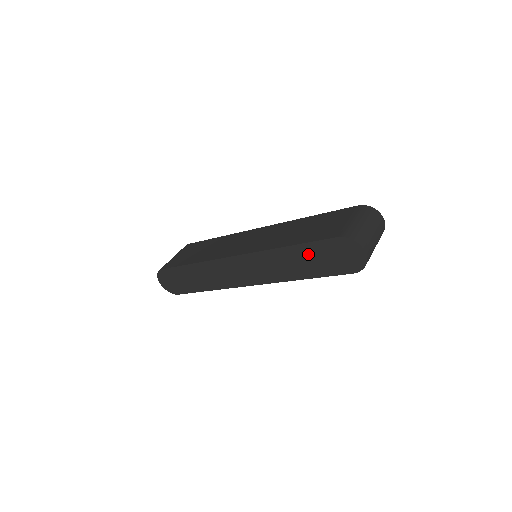
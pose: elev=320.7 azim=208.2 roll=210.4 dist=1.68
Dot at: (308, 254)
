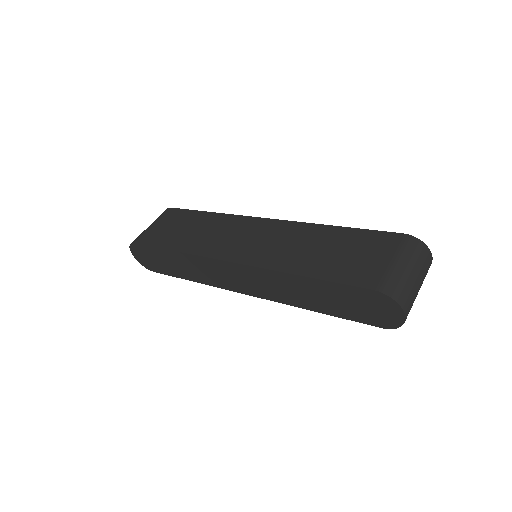
Dot at: (327, 292)
